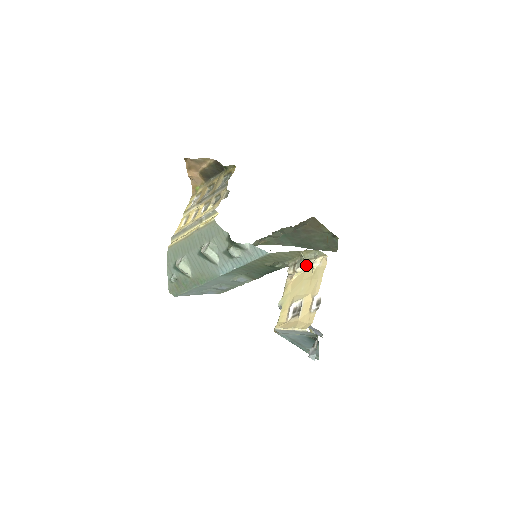
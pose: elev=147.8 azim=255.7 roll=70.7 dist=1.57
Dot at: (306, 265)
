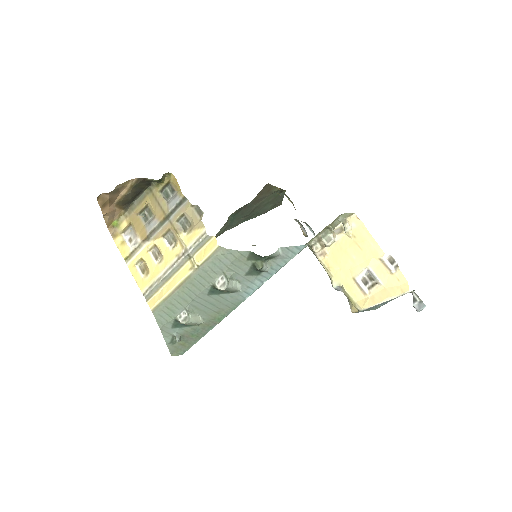
Dot at: (334, 234)
